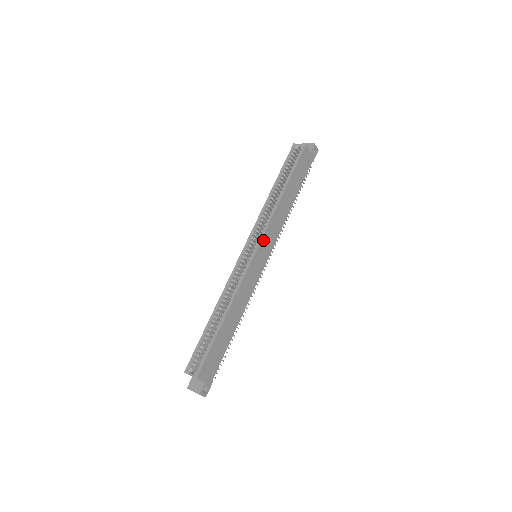
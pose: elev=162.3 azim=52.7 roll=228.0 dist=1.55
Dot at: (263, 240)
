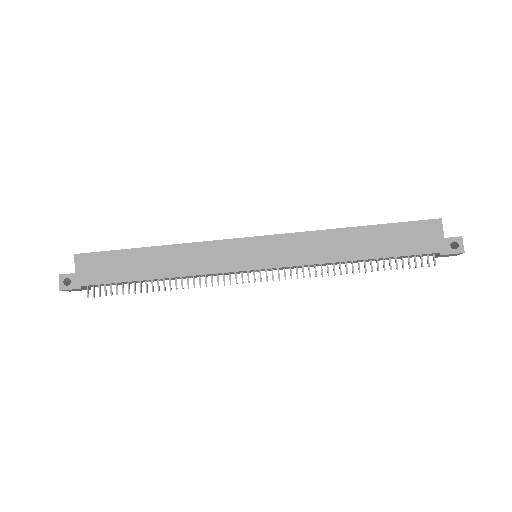
Dot at: (274, 239)
